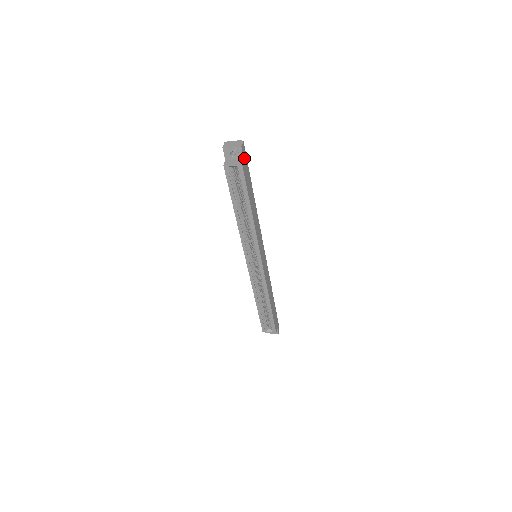
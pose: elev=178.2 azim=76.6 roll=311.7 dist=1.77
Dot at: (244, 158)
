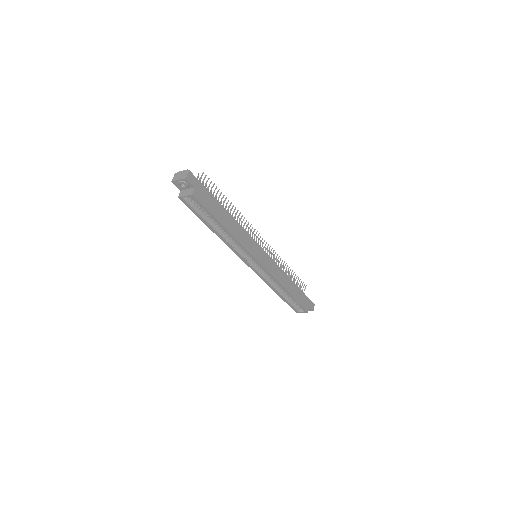
Dot at: (195, 185)
